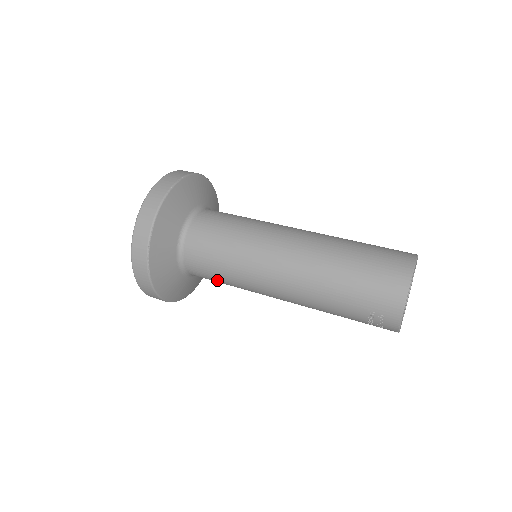
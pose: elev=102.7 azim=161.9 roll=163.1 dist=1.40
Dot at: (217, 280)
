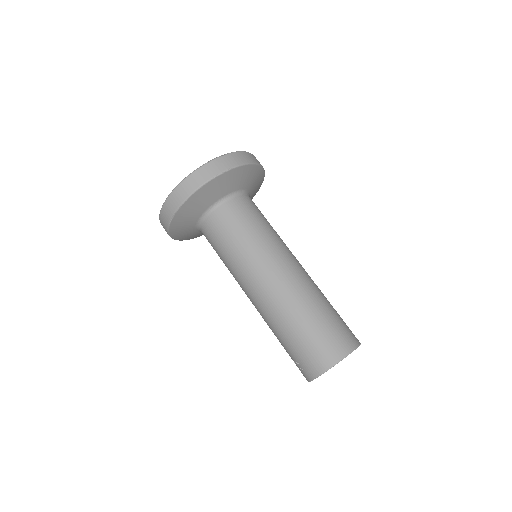
Dot at: occluded
